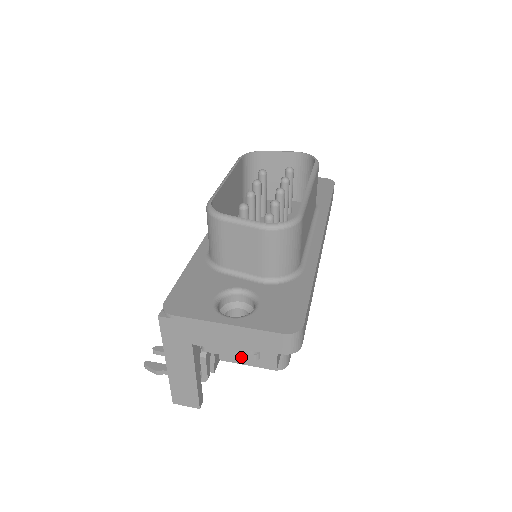
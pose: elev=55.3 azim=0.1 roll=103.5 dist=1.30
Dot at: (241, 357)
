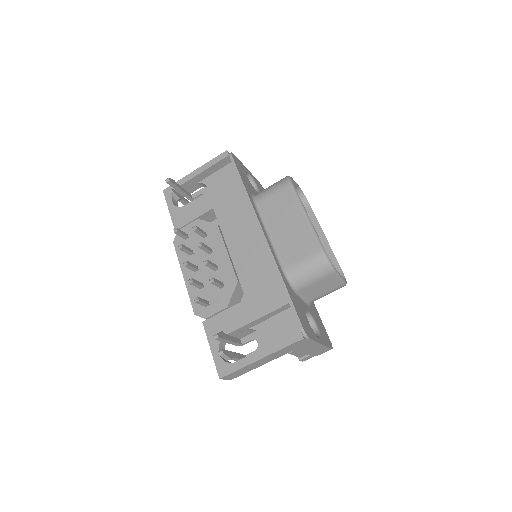
Dot at: (298, 356)
